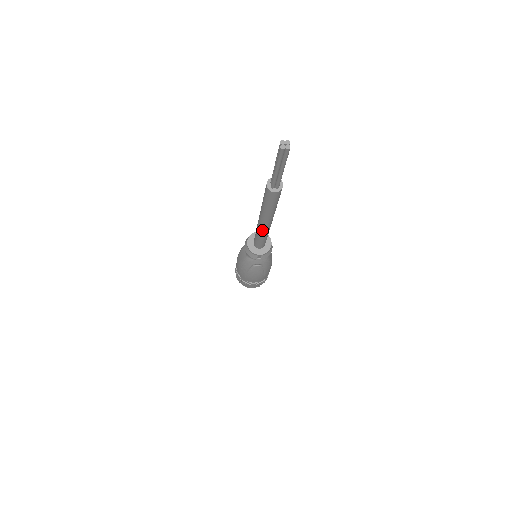
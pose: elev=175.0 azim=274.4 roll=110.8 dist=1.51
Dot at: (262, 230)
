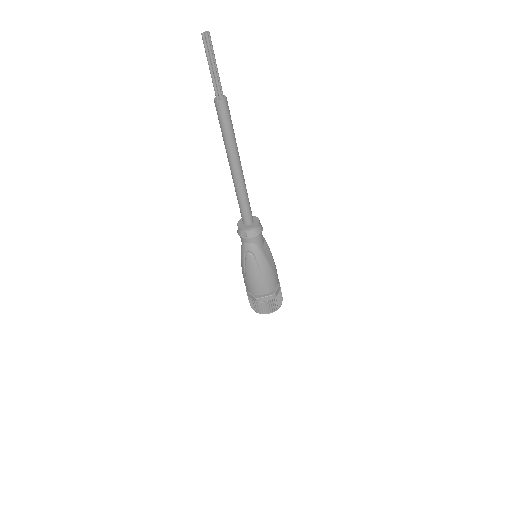
Dot at: (234, 181)
